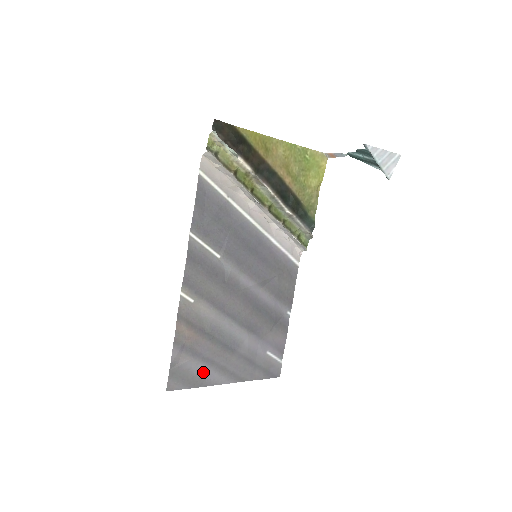
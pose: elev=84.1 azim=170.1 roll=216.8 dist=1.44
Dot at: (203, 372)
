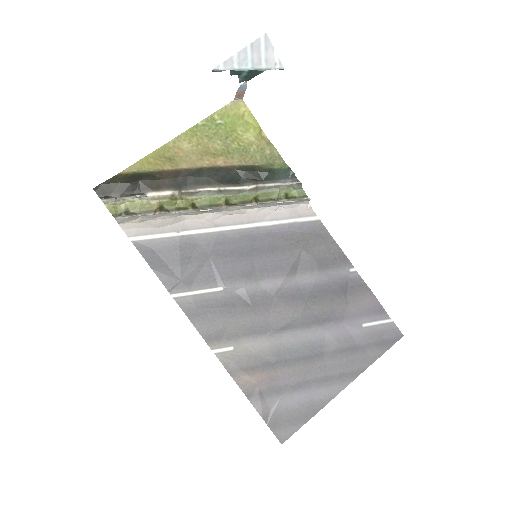
Dot at: (305, 399)
